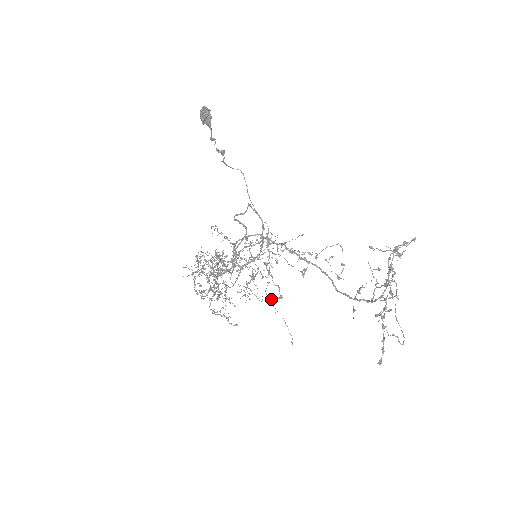
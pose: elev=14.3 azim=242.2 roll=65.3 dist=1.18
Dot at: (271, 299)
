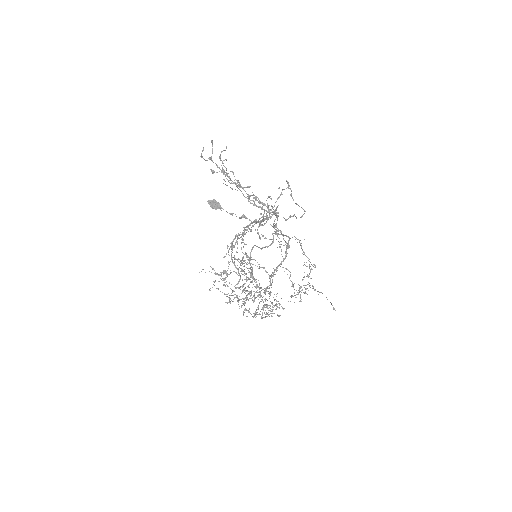
Dot at: (306, 285)
